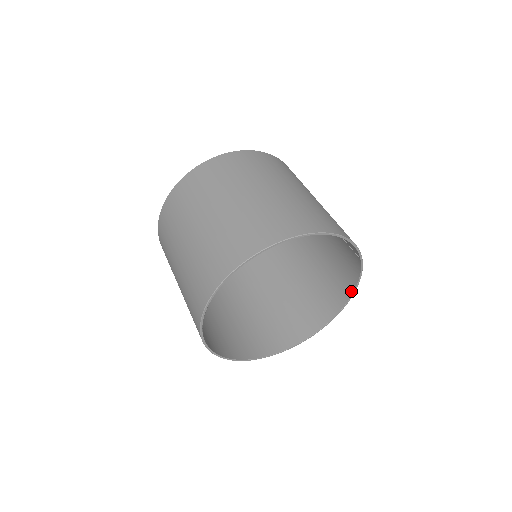
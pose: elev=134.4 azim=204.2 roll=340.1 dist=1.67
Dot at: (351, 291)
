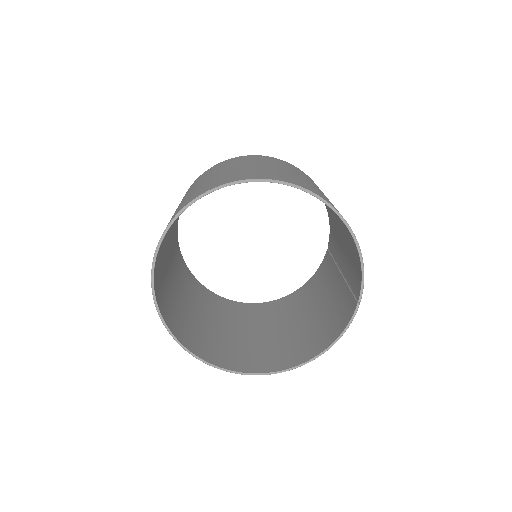
Dot at: (323, 348)
